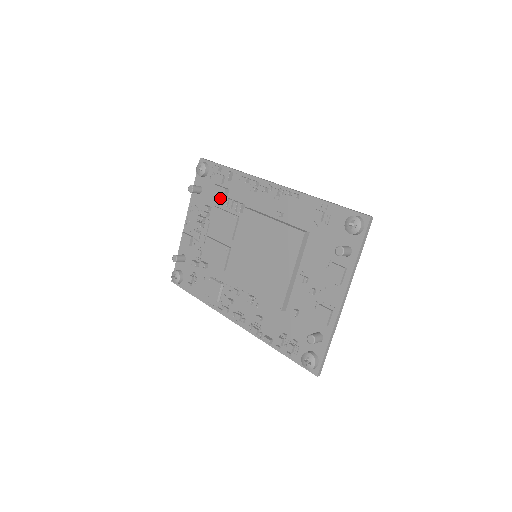
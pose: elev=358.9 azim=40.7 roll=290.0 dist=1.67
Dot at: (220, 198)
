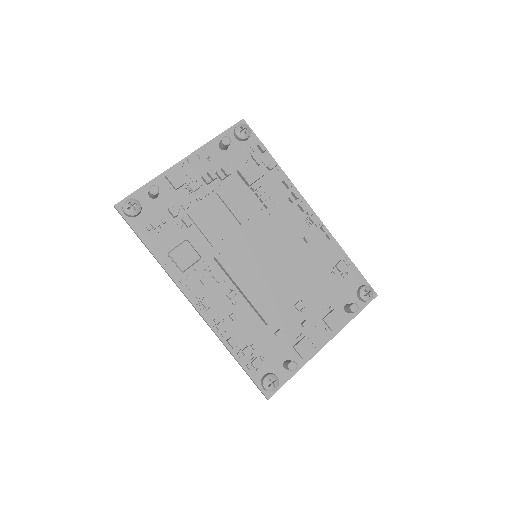
Dot at: (253, 177)
